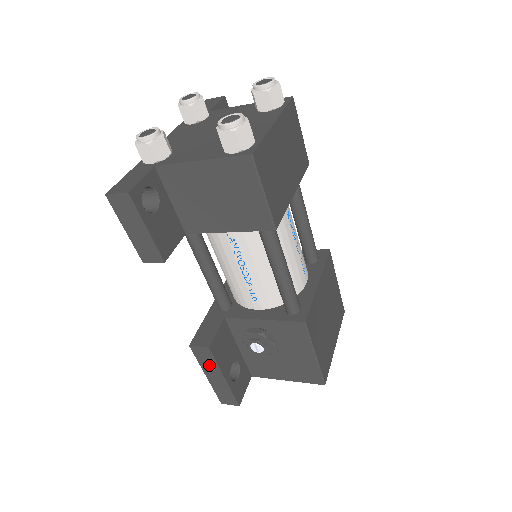
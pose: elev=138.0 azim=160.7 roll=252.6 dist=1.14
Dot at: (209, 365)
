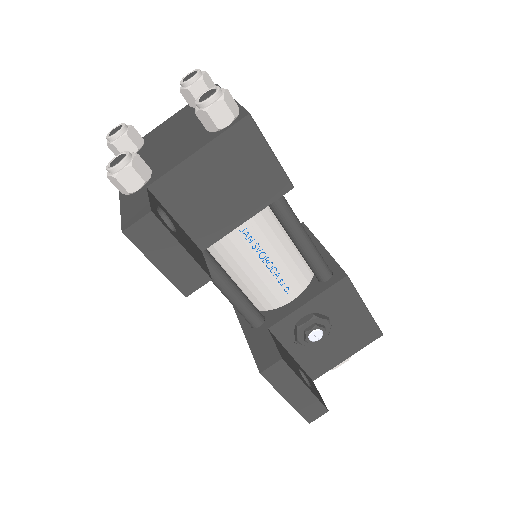
Dot at: (287, 382)
